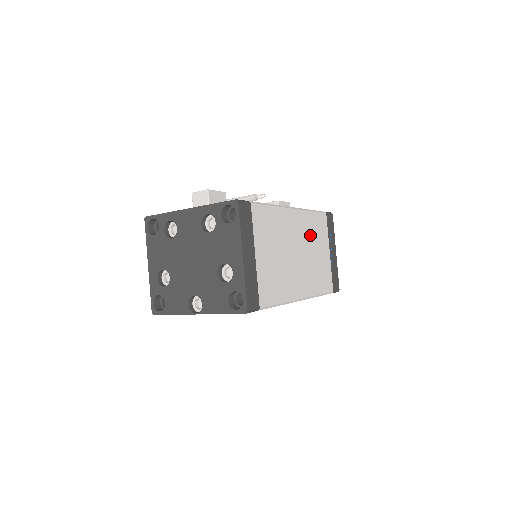
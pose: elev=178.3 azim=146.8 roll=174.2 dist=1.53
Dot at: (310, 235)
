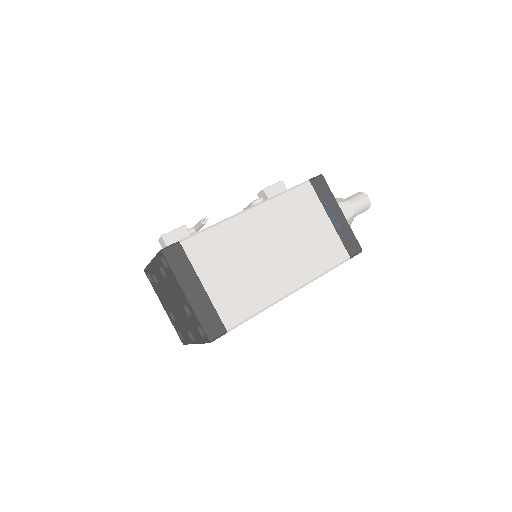
Dot at: (287, 220)
